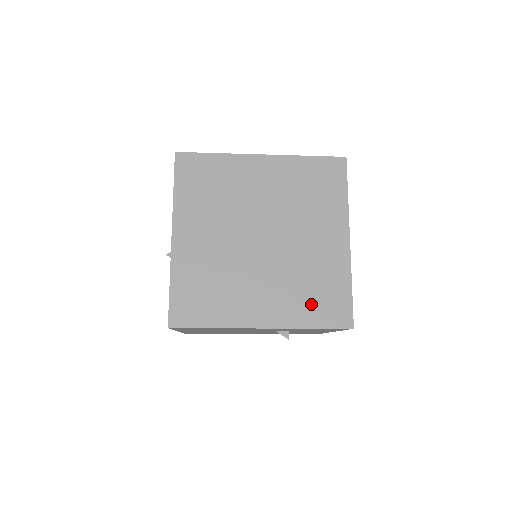
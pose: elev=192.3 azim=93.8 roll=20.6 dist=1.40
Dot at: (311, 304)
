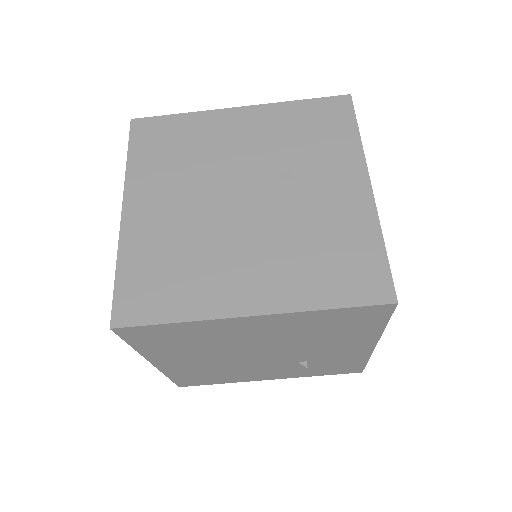
Dot at: occluded
